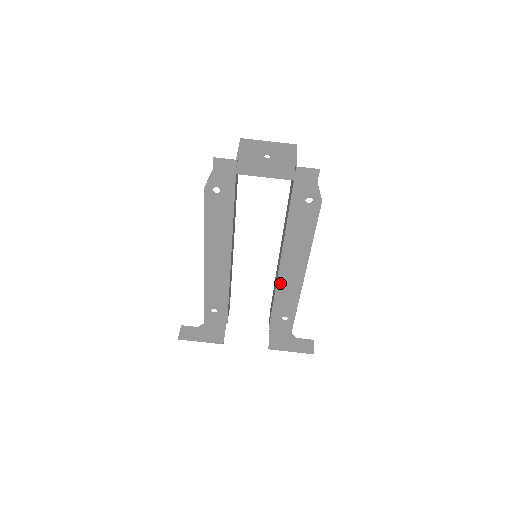
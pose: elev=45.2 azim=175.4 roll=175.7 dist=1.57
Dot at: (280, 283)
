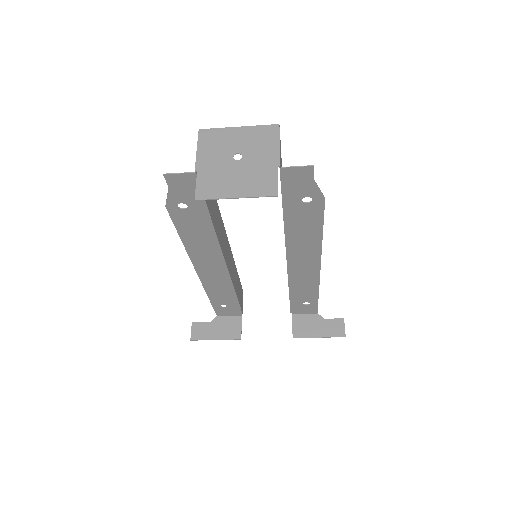
Dot at: (292, 277)
